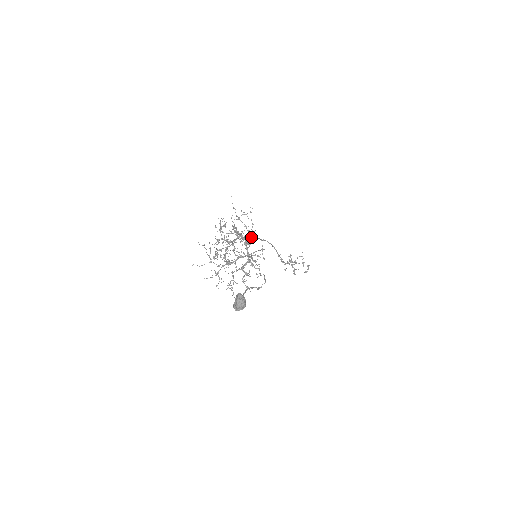
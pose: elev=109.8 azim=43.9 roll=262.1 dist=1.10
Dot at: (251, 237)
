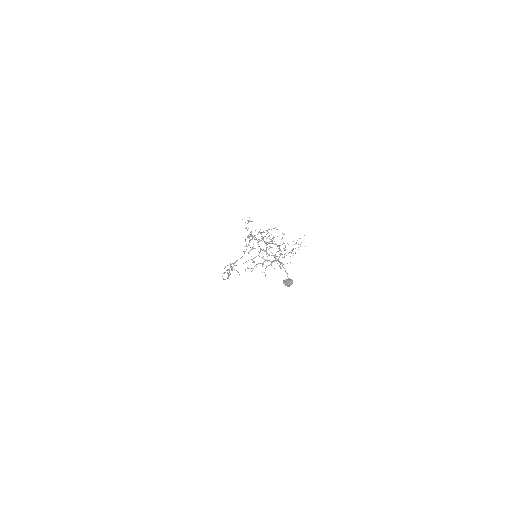
Dot at: (249, 240)
